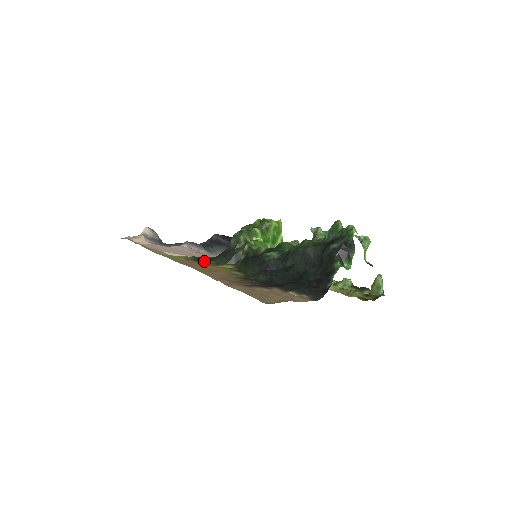
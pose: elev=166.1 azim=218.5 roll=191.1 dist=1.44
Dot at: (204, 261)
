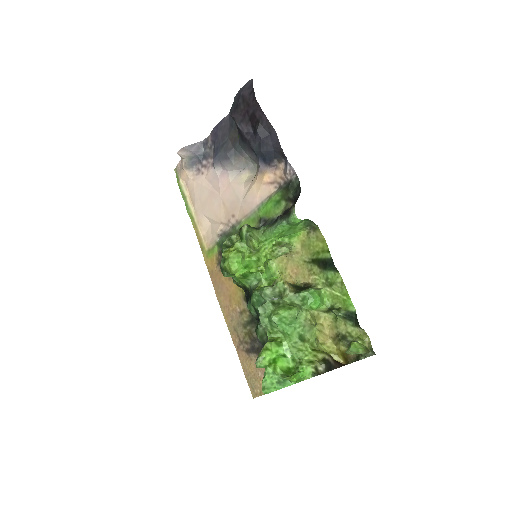
Dot at: occluded
